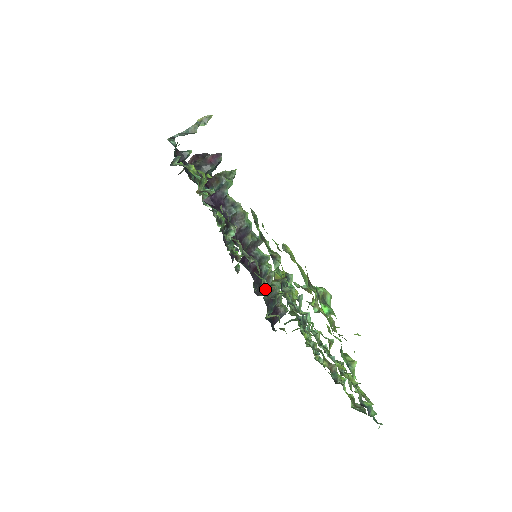
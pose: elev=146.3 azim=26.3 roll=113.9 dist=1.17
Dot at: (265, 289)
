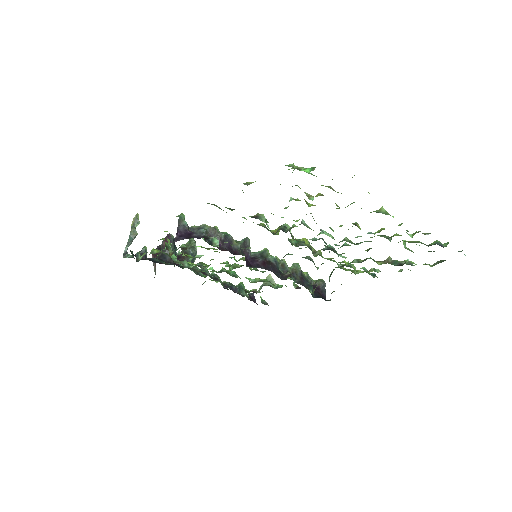
Dot at: occluded
